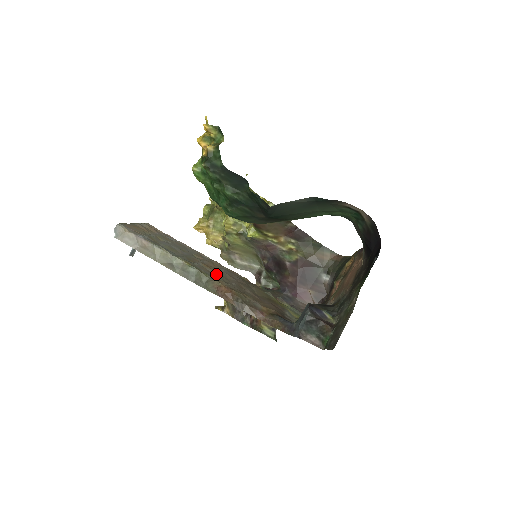
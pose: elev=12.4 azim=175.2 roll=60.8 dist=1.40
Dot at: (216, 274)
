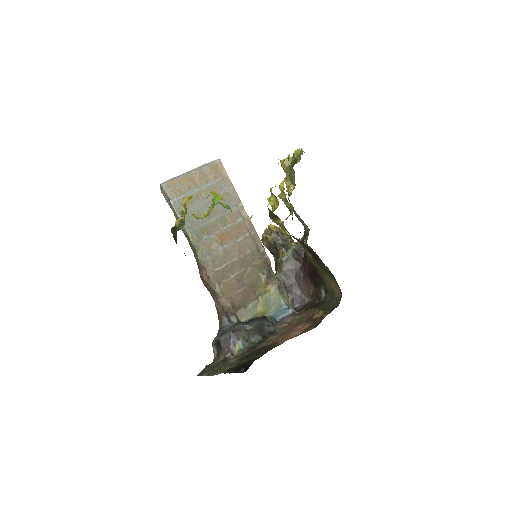
Dot at: (217, 251)
